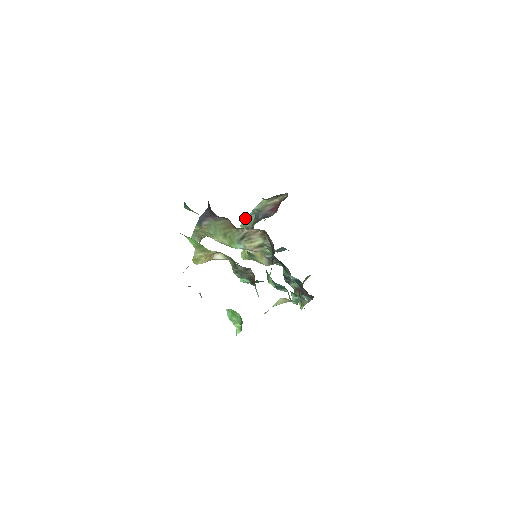
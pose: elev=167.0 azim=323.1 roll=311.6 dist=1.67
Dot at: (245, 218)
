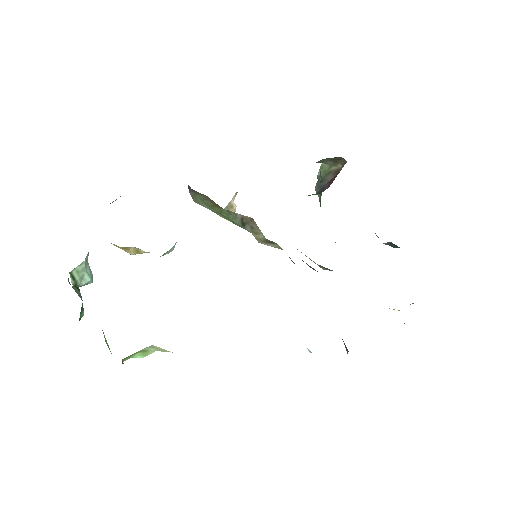
Dot at: (315, 187)
